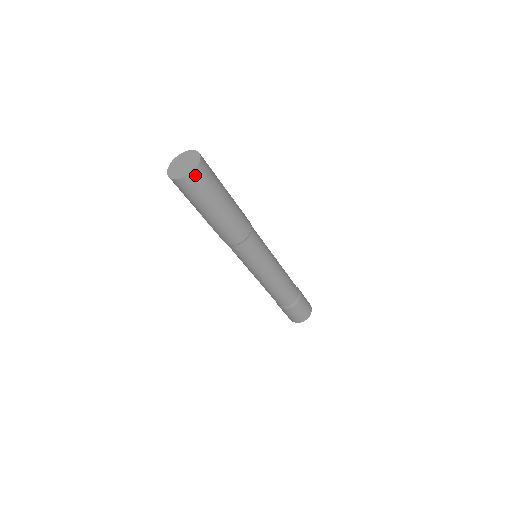
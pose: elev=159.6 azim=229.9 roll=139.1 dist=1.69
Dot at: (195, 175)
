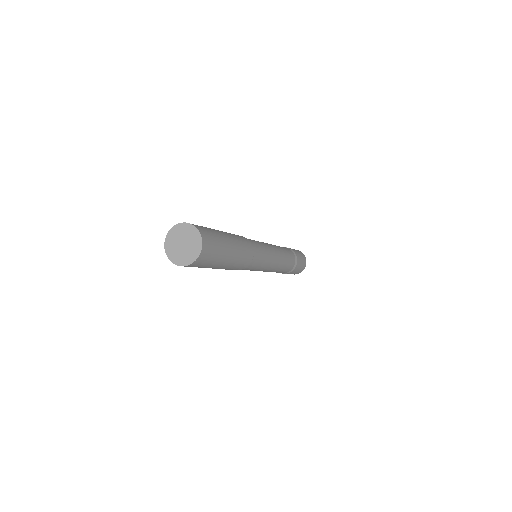
Dot at: (204, 252)
